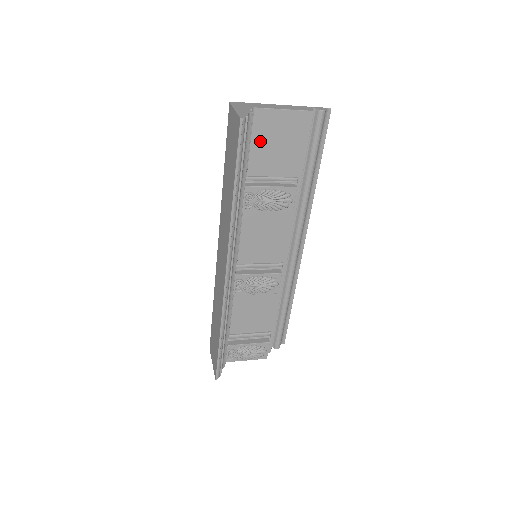
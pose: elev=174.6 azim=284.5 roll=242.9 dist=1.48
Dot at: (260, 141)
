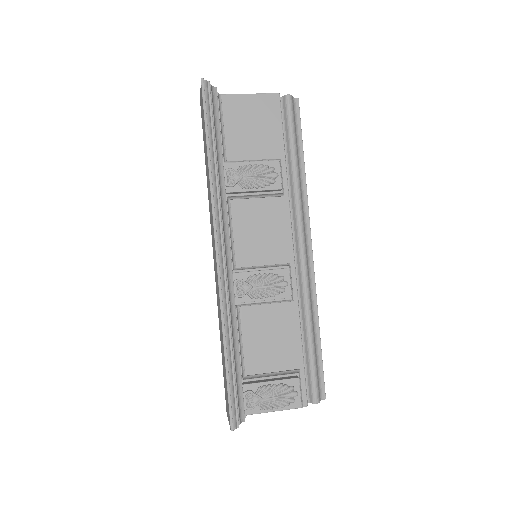
Dot at: (233, 125)
